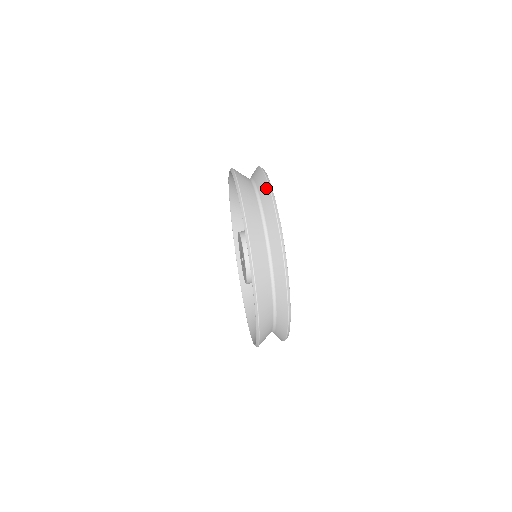
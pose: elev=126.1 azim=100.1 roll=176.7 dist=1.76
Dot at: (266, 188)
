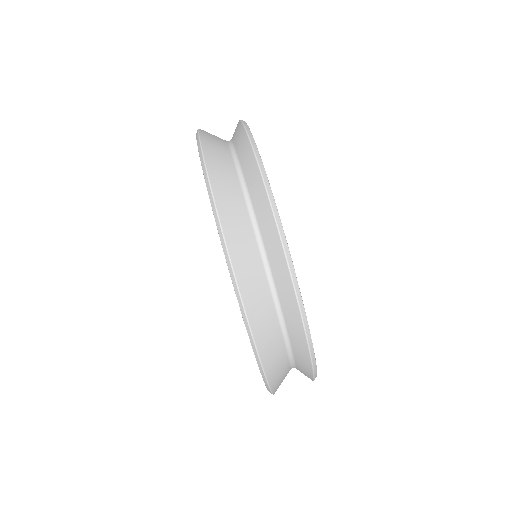
Dot at: (283, 268)
